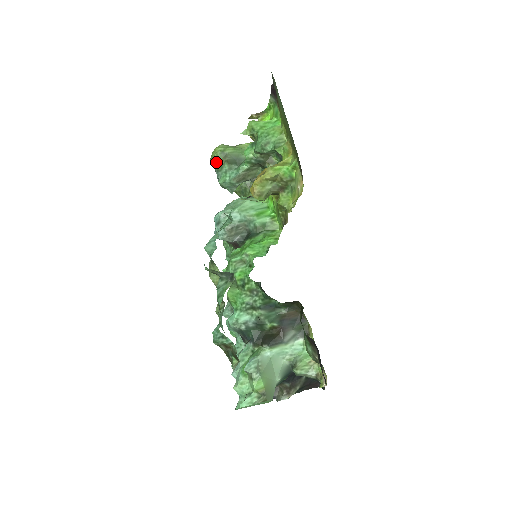
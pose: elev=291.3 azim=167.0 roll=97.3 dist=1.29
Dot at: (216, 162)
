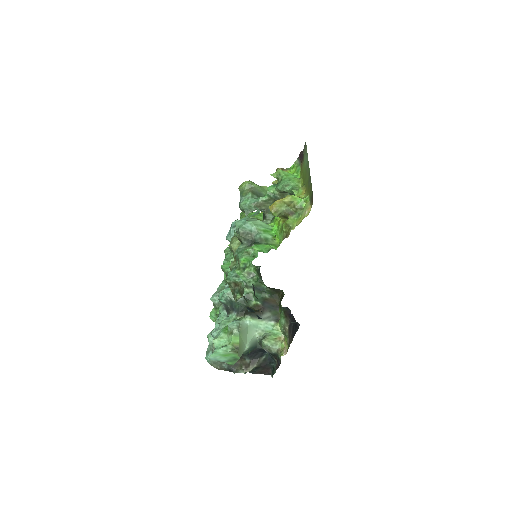
Dot at: (243, 190)
